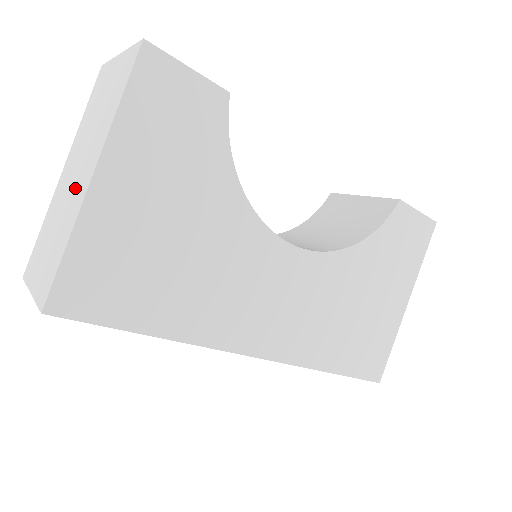
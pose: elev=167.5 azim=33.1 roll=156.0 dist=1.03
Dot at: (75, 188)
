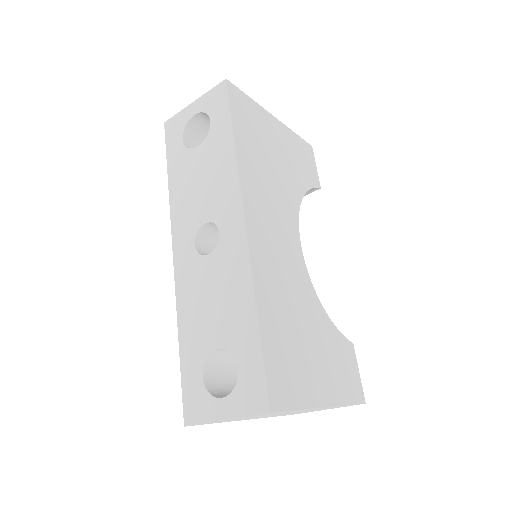
Dot at: occluded
